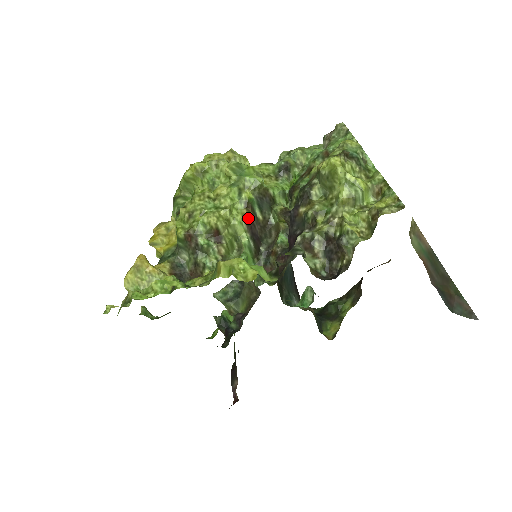
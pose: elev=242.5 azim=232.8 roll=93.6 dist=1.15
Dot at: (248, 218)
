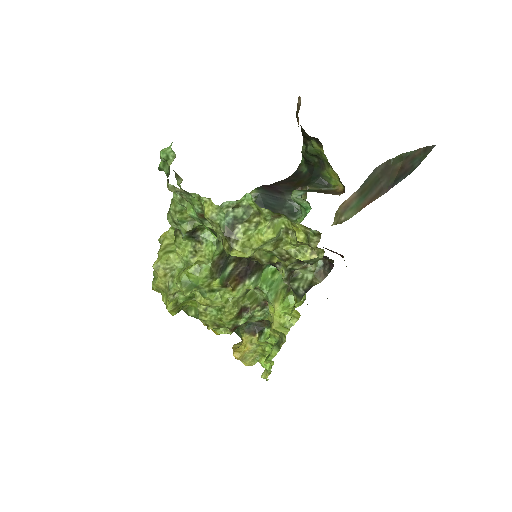
Dot at: (234, 282)
